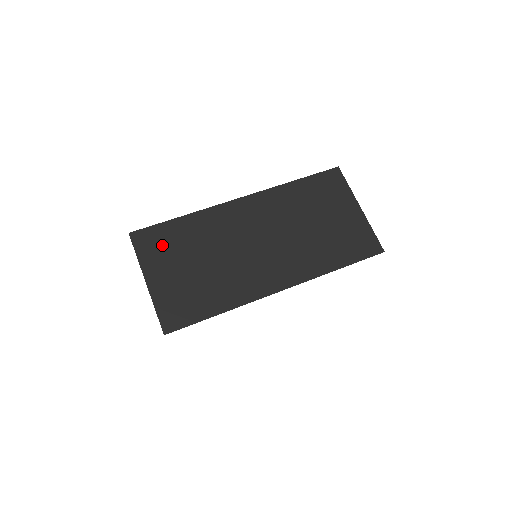
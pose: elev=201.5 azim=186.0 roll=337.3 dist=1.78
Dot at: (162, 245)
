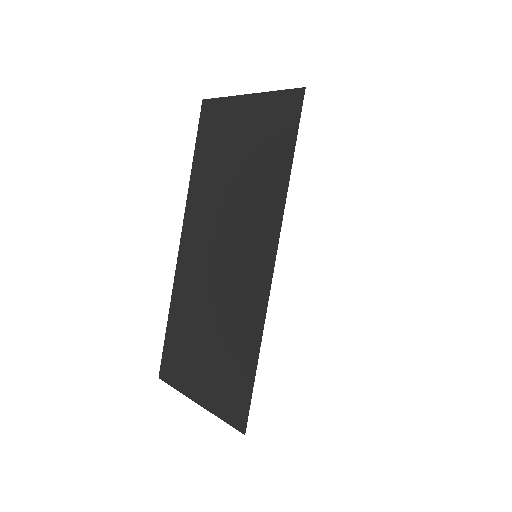
Dot at: (179, 357)
